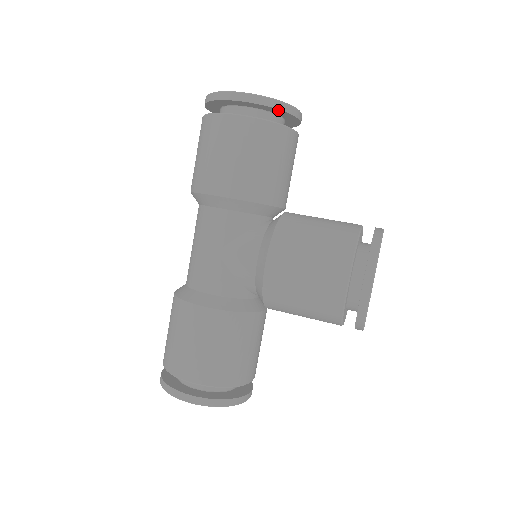
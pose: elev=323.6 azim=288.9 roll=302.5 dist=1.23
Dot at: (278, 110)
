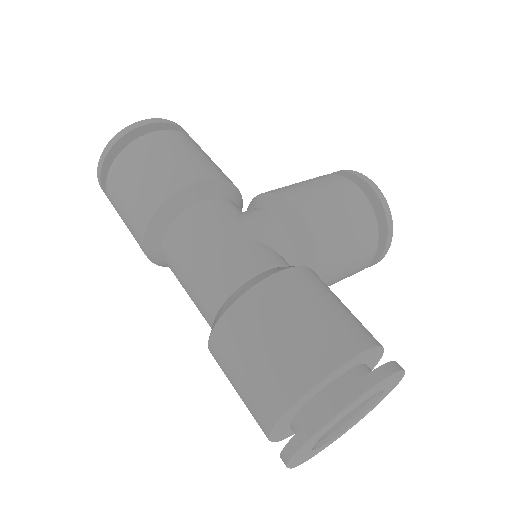
Dot at: occluded
